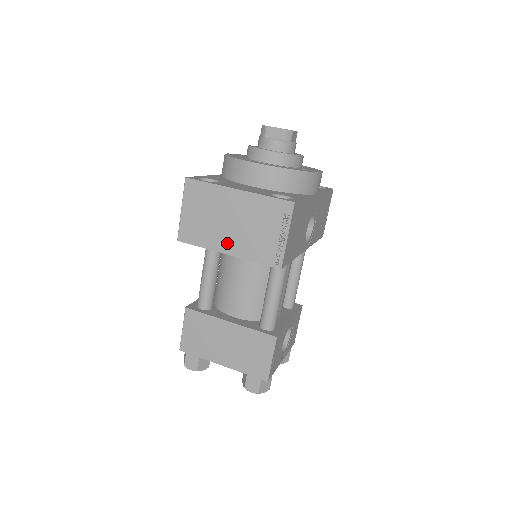
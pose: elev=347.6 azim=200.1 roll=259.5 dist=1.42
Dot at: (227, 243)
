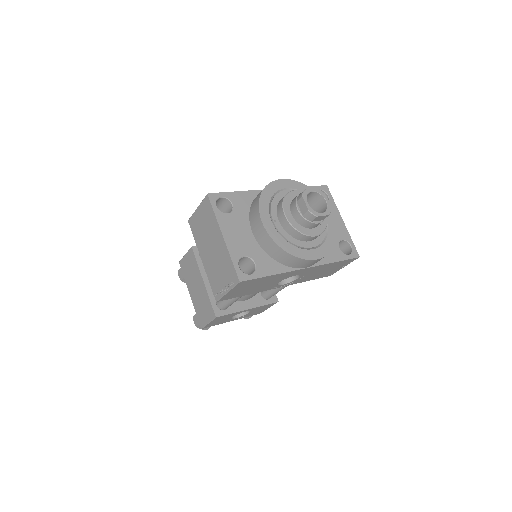
Dot at: (204, 255)
